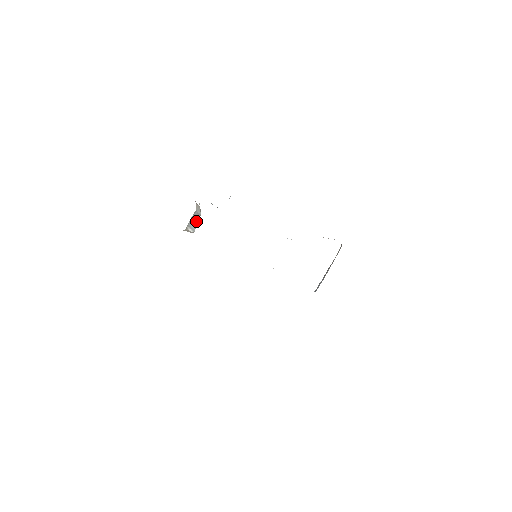
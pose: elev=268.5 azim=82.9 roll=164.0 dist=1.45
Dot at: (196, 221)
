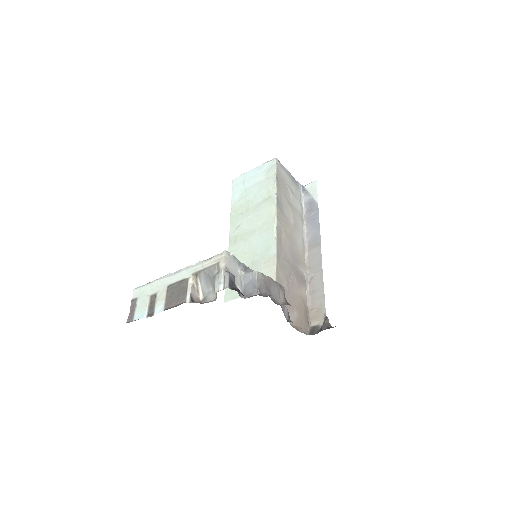
Dot at: (208, 286)
